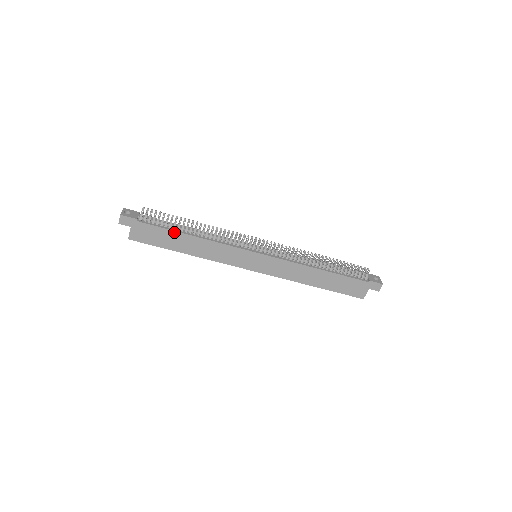
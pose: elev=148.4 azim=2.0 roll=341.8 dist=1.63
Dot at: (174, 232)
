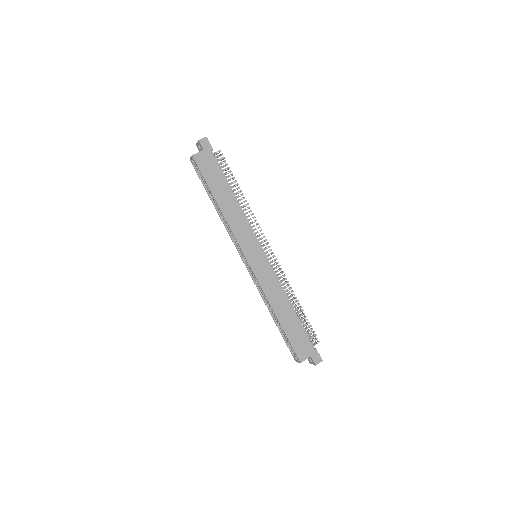
Dot at: (227, 182)
